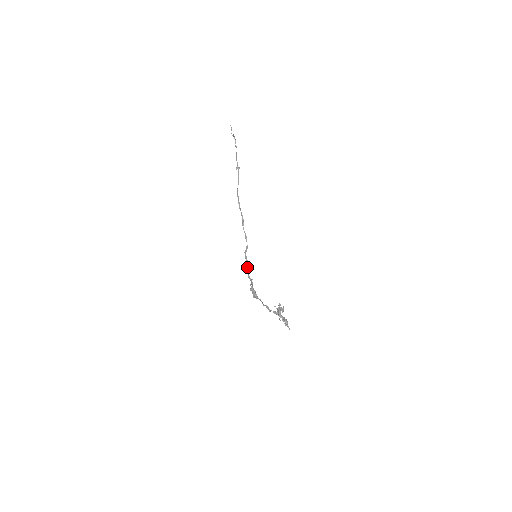
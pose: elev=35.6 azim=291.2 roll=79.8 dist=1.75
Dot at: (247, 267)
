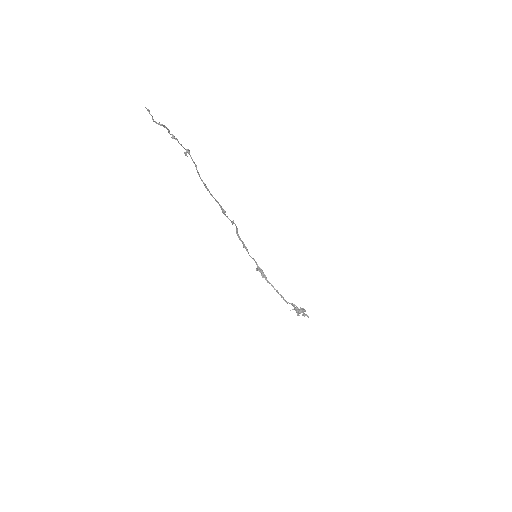
Dot at: (245, 248)
